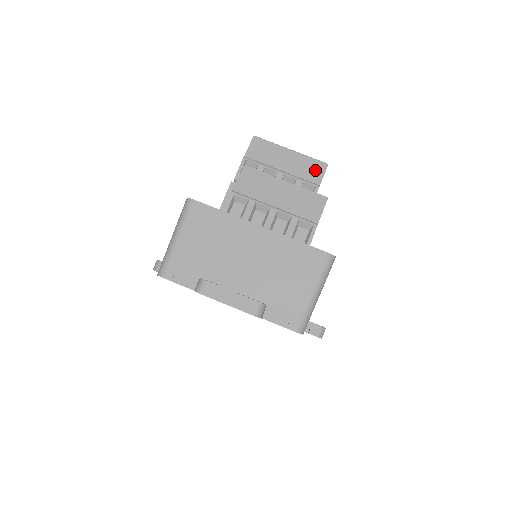
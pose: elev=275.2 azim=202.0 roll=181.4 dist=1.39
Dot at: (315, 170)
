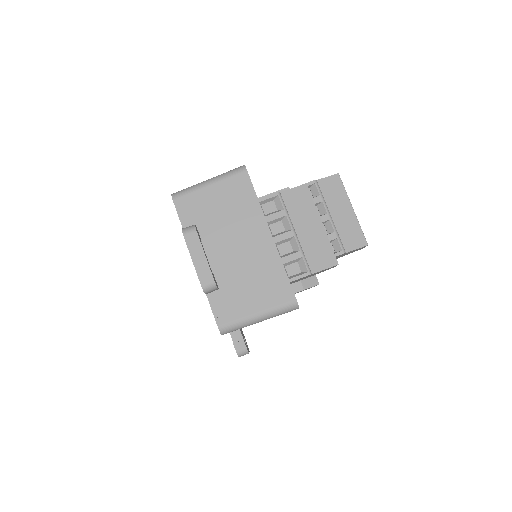
Dot at: (354, 239)
